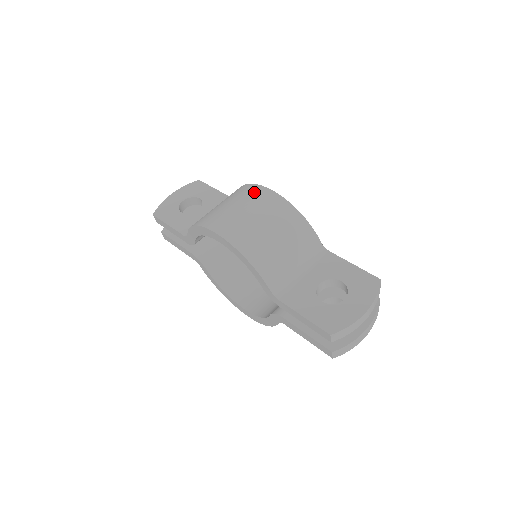
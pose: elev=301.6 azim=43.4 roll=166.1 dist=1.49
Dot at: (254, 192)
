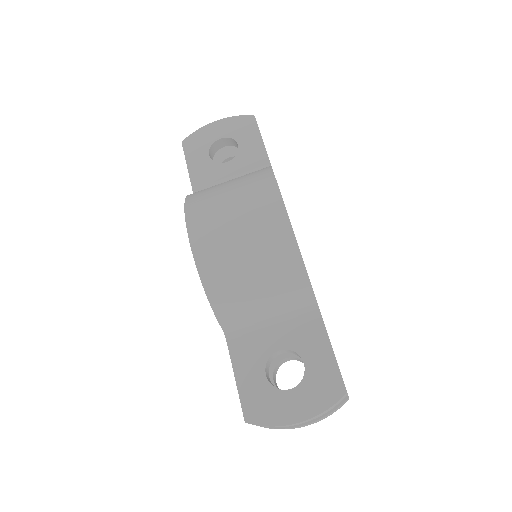
Dot at: (264, 196)
